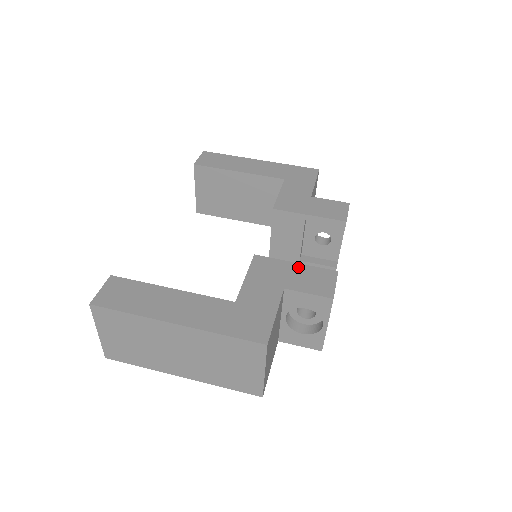
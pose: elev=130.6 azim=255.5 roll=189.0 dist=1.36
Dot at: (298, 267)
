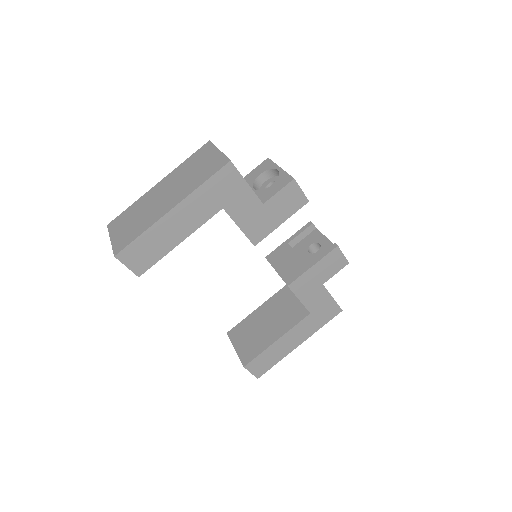
Dot at: (317, 267)
